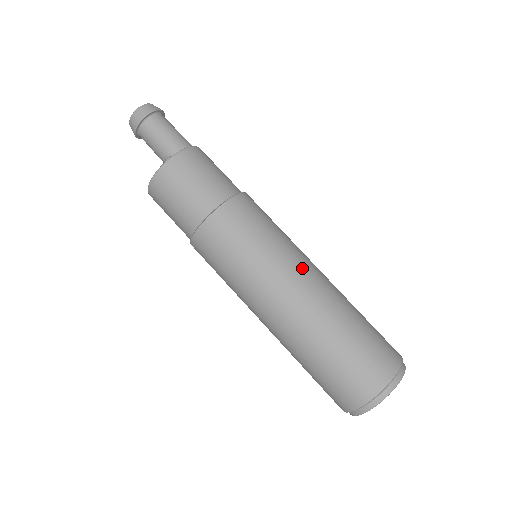
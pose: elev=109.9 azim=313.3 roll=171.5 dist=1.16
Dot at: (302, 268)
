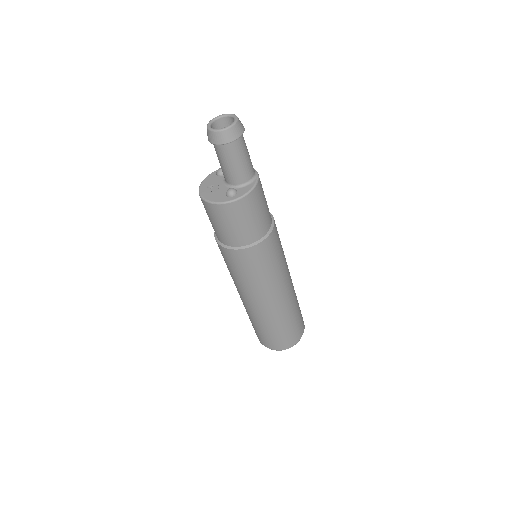
Dot at: (282, 288)
